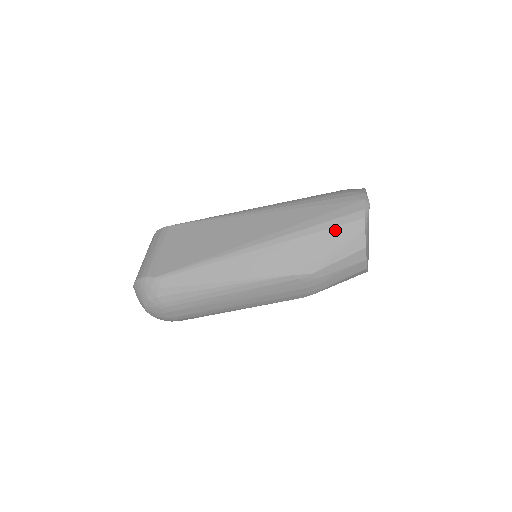
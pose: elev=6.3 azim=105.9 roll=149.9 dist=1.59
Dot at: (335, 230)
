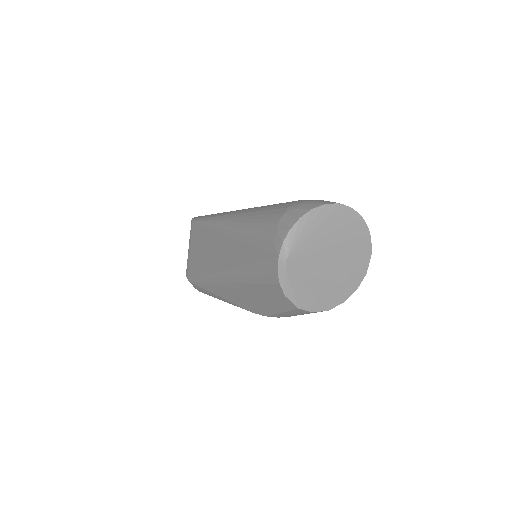
Dot at: (263, 287)
